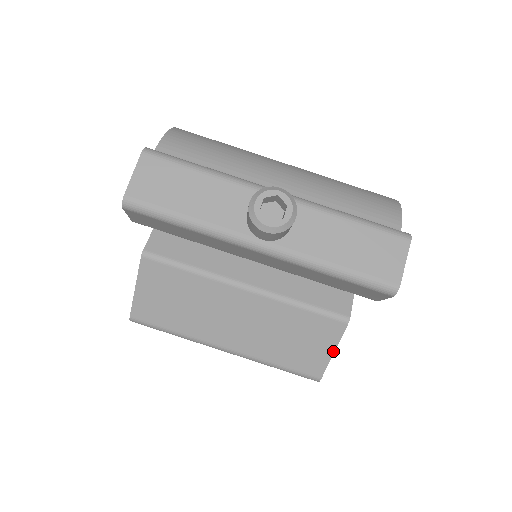
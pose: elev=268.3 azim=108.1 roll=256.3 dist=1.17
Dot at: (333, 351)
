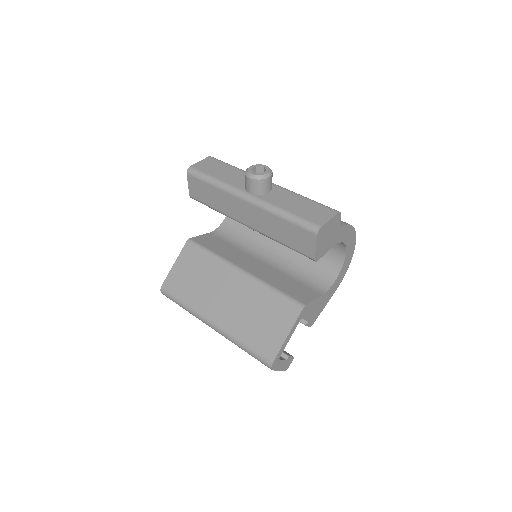
Dot at: (288, 334)
